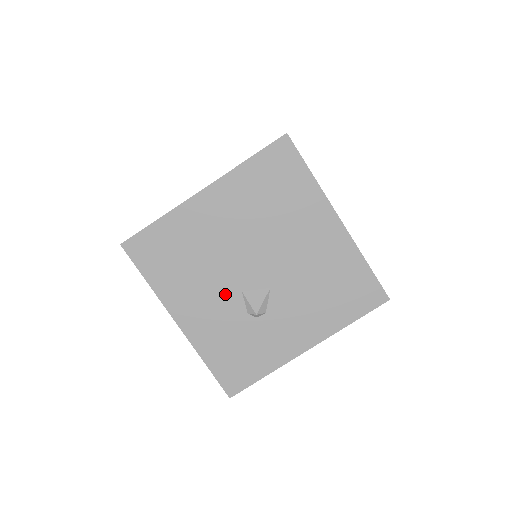
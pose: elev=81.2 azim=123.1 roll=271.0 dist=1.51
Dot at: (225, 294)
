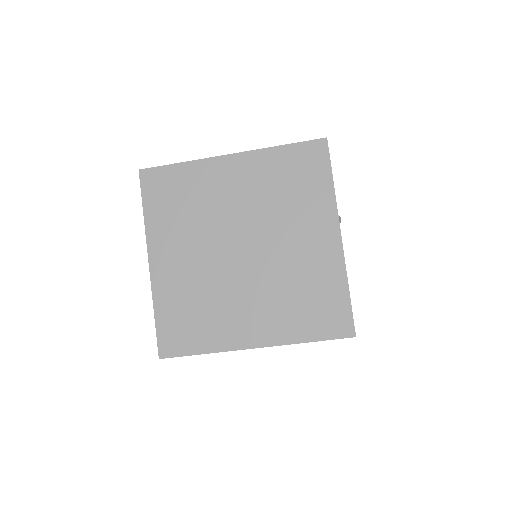
Dot at: occluded
